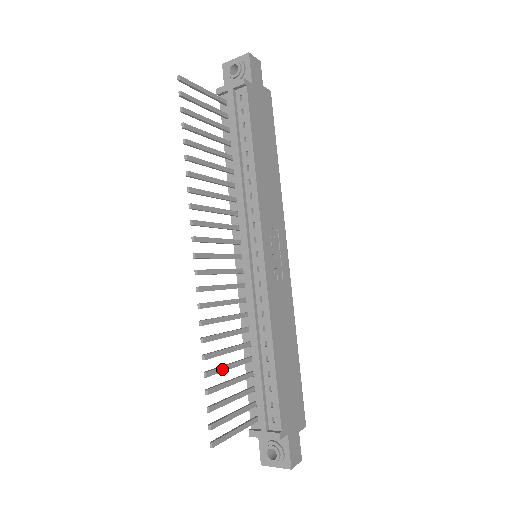
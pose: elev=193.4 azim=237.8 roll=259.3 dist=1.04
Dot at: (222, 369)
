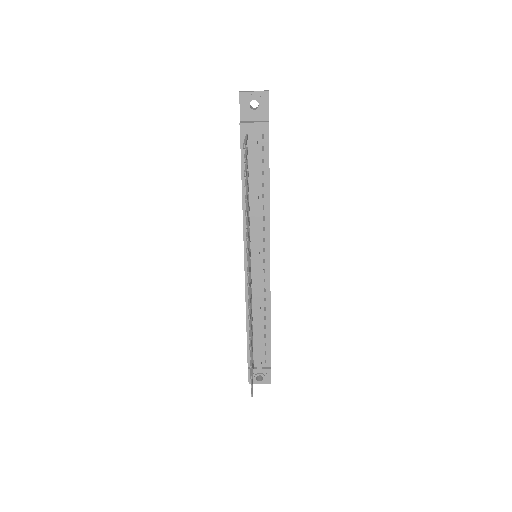
Dot at: occluded
